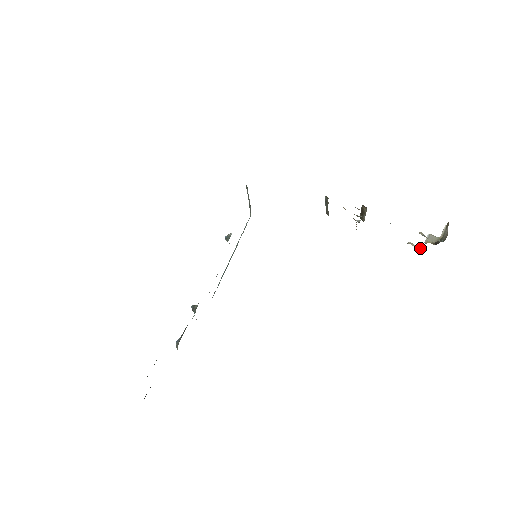
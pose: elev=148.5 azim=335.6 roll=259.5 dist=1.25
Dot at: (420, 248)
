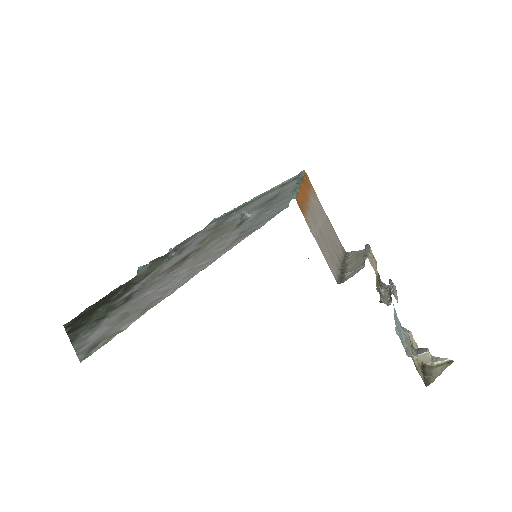
Dot at: (414, 345)
